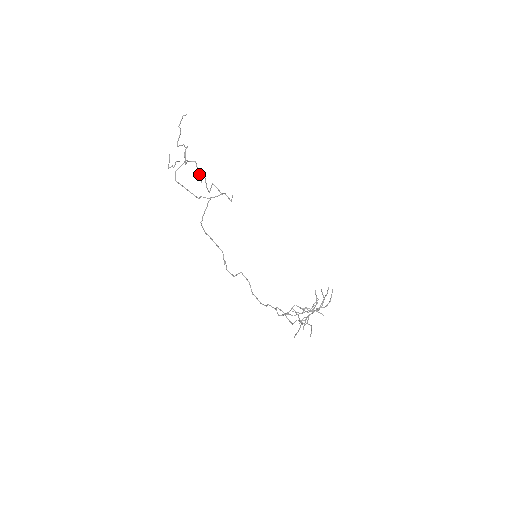
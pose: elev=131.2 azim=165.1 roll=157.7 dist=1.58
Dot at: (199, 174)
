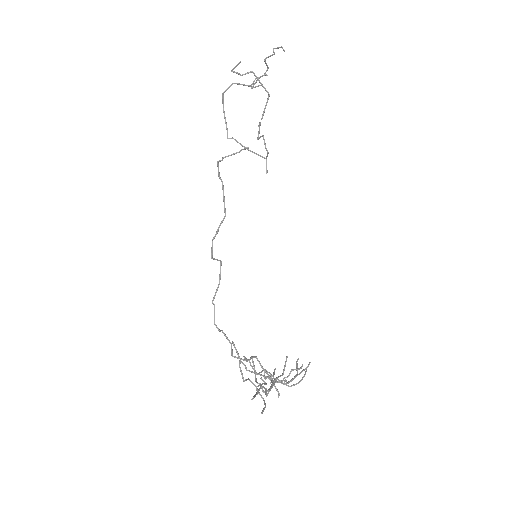
Dot at: occluded
